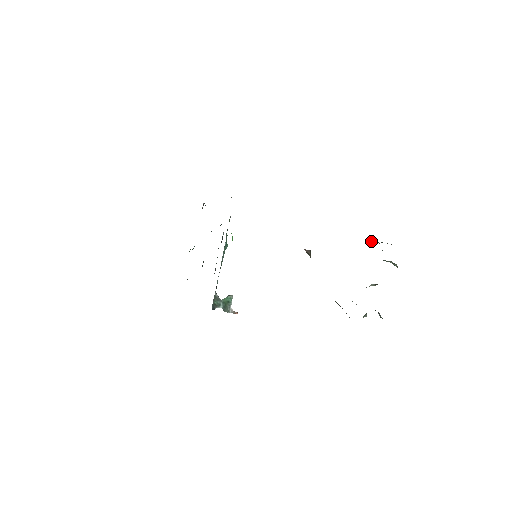
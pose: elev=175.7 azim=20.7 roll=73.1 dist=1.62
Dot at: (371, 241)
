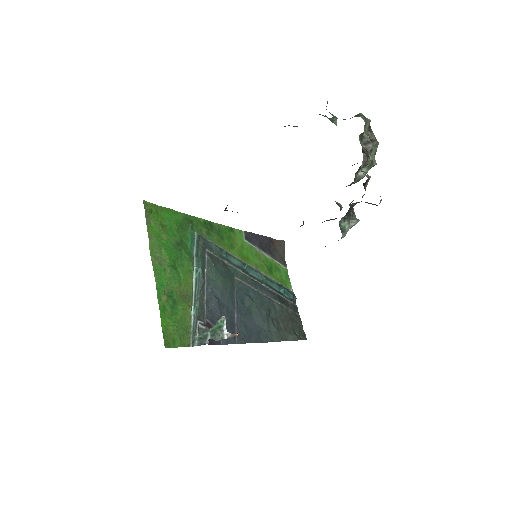
Dot at: occluded
